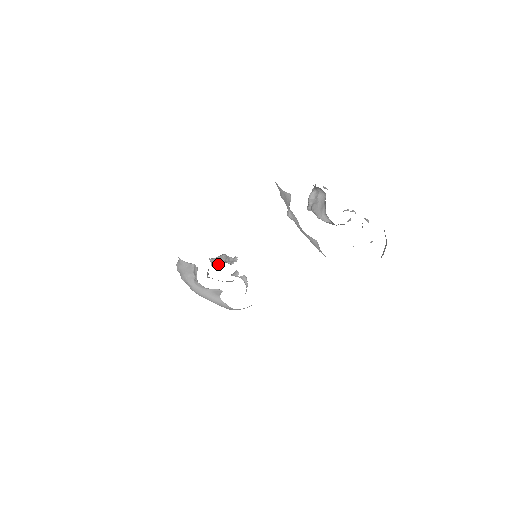
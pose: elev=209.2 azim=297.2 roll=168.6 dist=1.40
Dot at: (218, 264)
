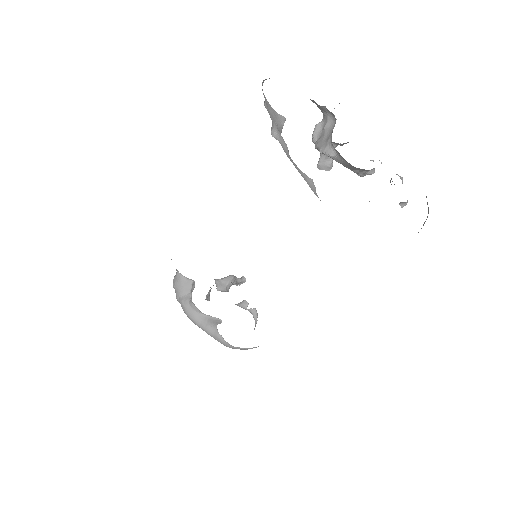
Dot at: (225, 289)
